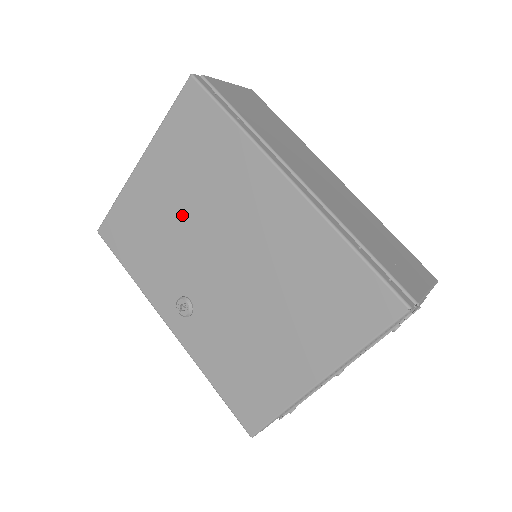
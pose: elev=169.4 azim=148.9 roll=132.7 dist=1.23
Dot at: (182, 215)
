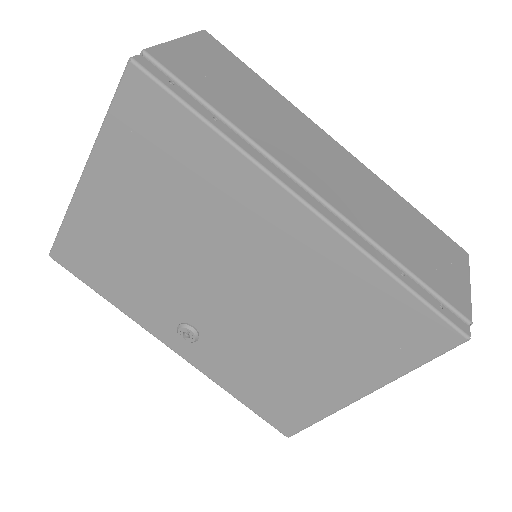
Dot at: (161, 241)
